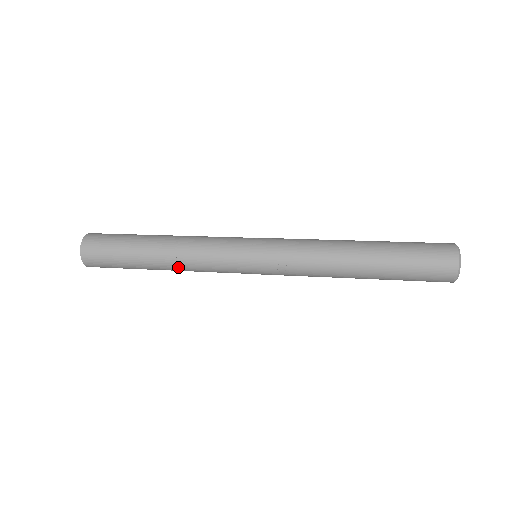
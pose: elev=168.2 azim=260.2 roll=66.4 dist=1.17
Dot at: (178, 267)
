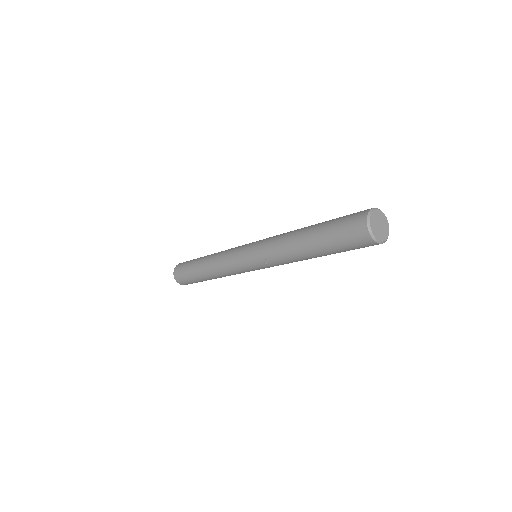
Dot at: (217, 275)
